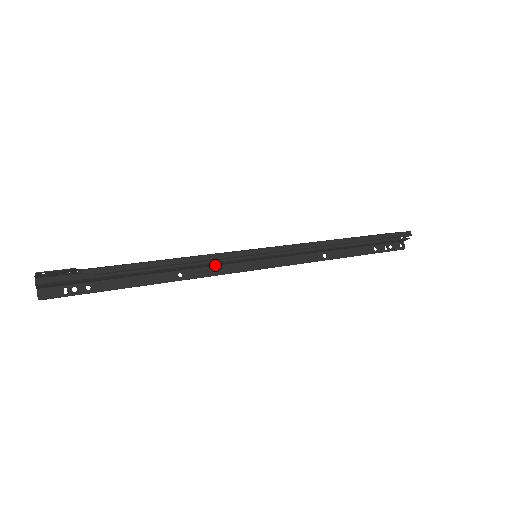
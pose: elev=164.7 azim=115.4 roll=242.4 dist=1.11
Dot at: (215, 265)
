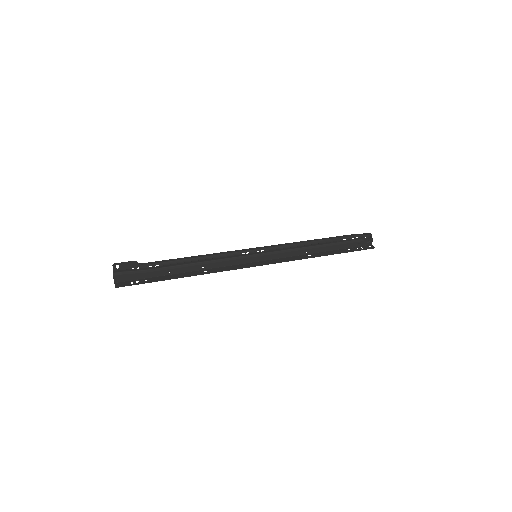
Dot at: (229, 265)
